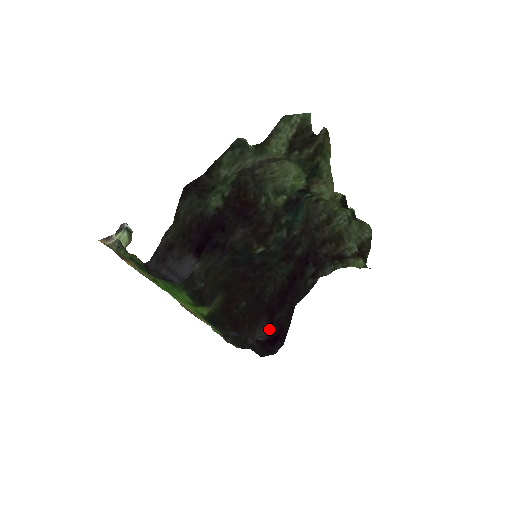
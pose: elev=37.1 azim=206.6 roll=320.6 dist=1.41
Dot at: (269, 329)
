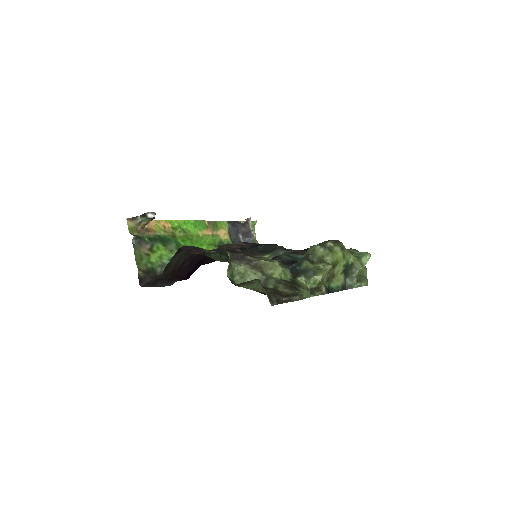
Dot at: occluded
